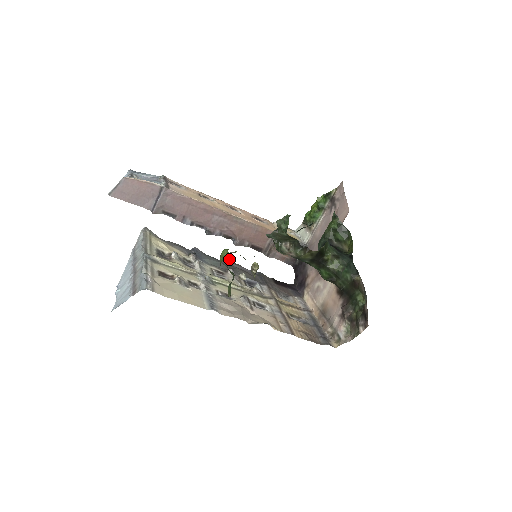
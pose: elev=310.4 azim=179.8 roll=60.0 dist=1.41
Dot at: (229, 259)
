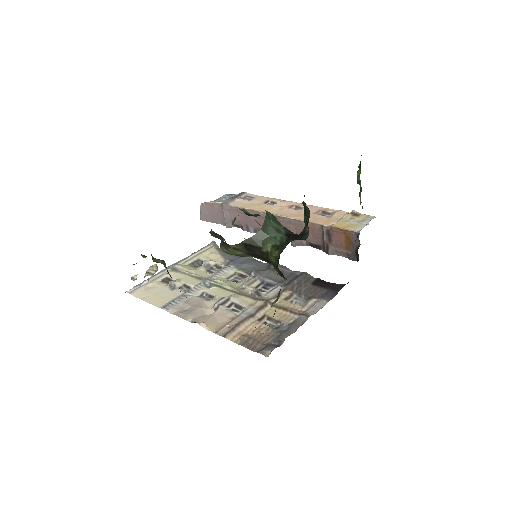
Dot at: (136, 263)
